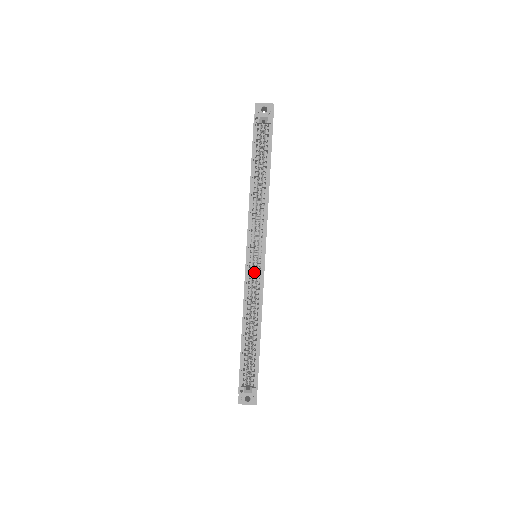
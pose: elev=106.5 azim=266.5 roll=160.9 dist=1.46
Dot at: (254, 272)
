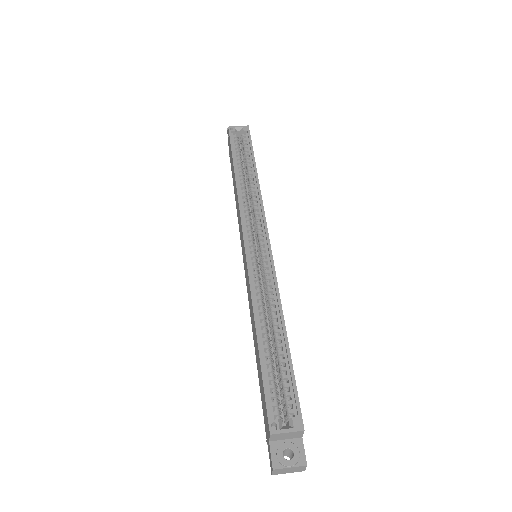
Dot at: (258, 263)
